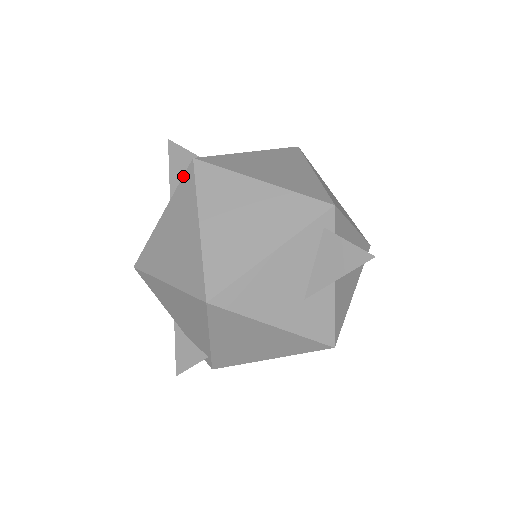
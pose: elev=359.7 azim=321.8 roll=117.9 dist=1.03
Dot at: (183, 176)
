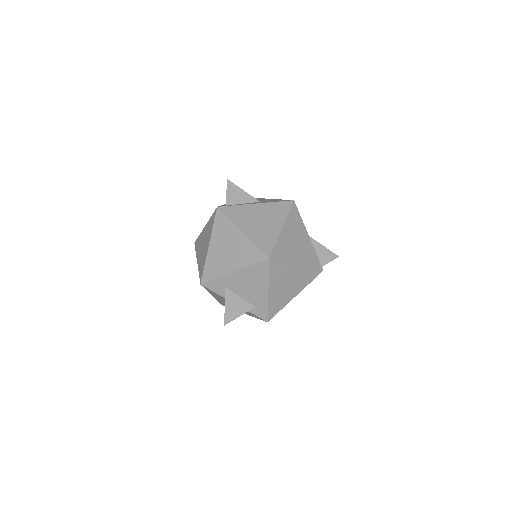
Dot at: occluded
